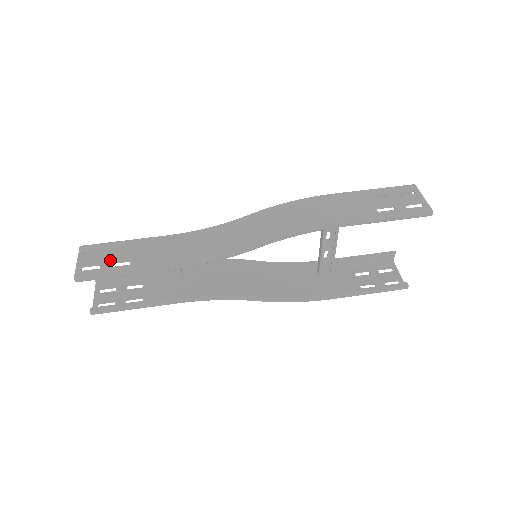
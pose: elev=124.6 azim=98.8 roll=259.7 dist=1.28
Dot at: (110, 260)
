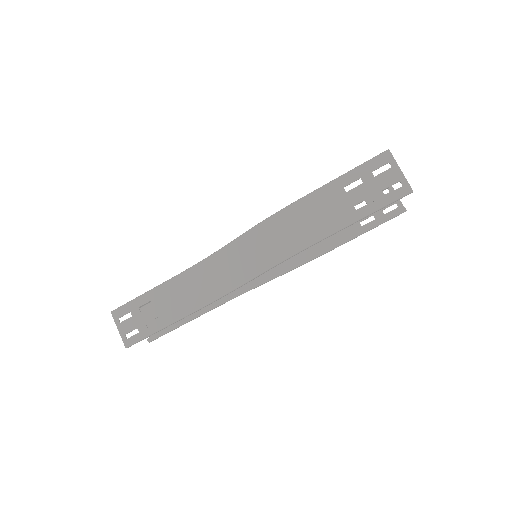
Dot at: (142, 321)
